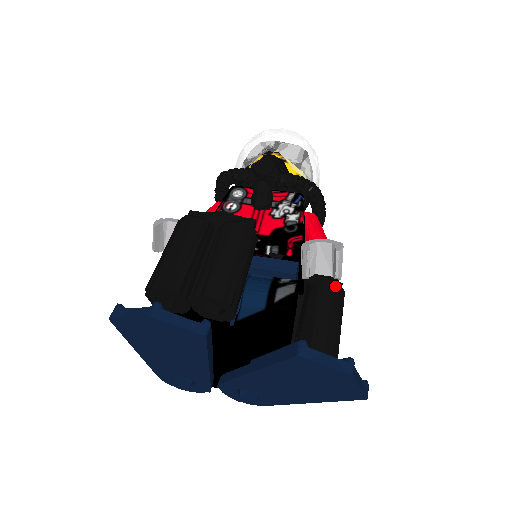
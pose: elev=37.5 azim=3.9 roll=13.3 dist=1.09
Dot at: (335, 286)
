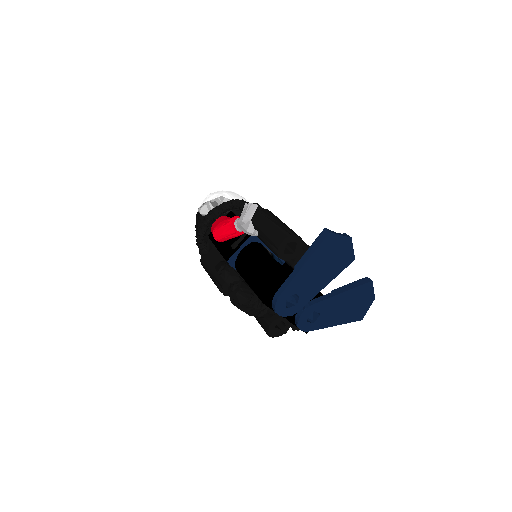
Dot at: occluded
